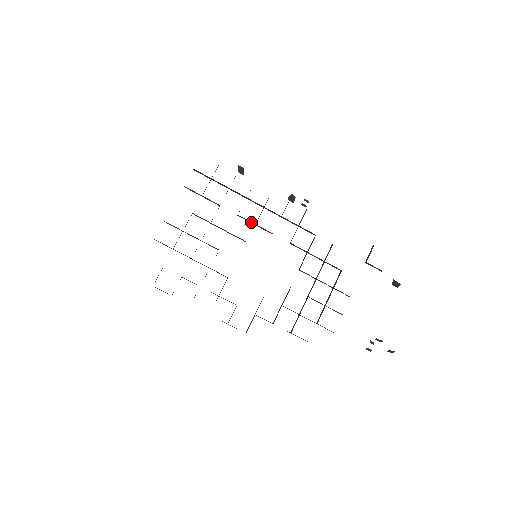
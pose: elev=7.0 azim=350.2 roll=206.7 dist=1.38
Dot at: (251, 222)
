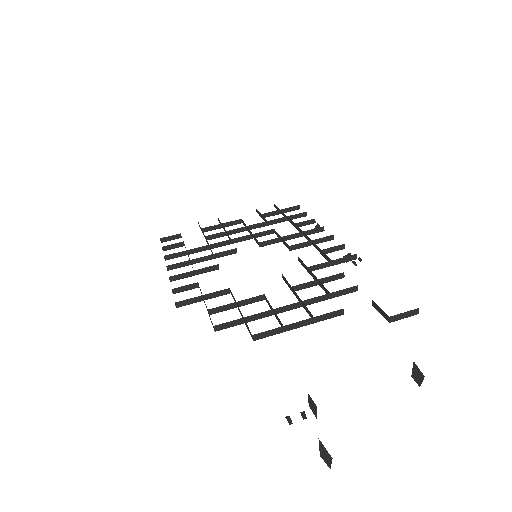
Dot at: (280, 237)
